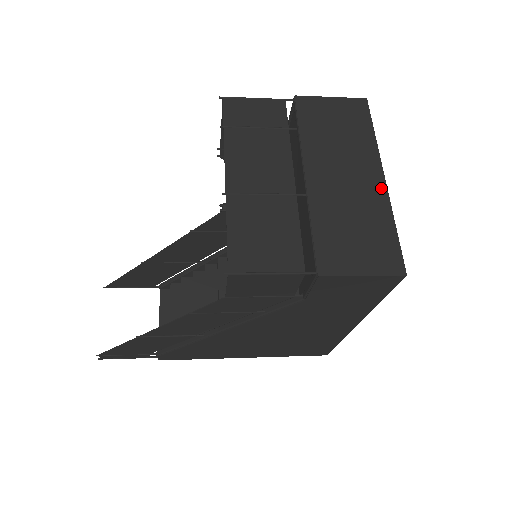
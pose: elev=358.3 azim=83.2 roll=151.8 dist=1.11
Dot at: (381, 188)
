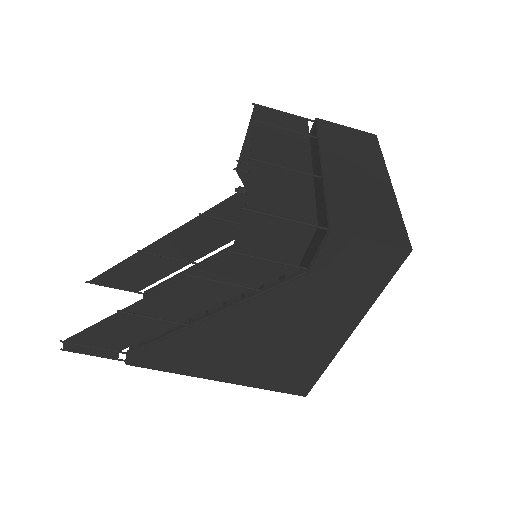
Dot at: (388, 189)
